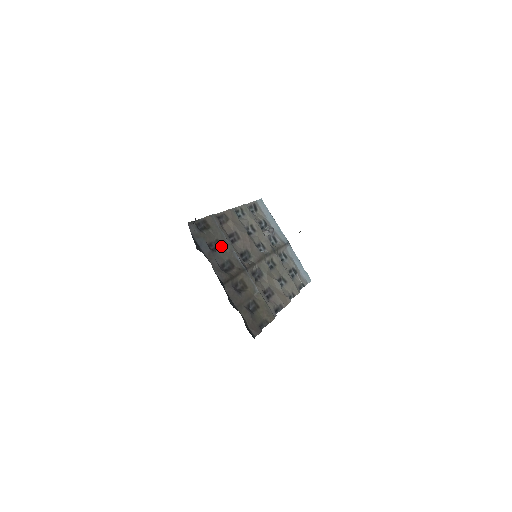
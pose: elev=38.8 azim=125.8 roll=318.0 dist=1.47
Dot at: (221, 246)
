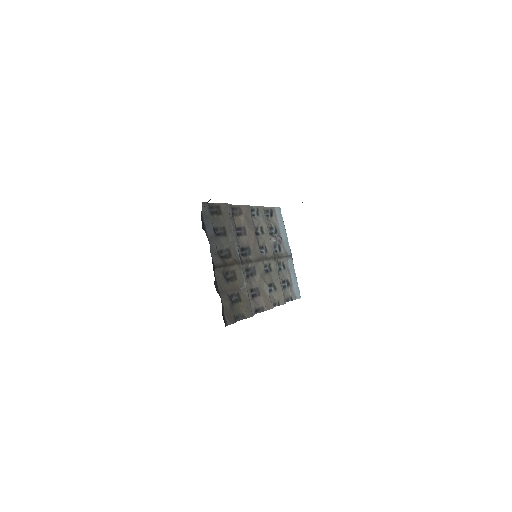
Dot at: (226, 234)
